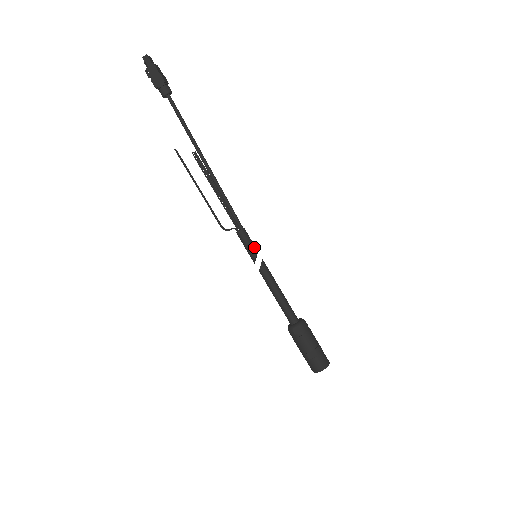
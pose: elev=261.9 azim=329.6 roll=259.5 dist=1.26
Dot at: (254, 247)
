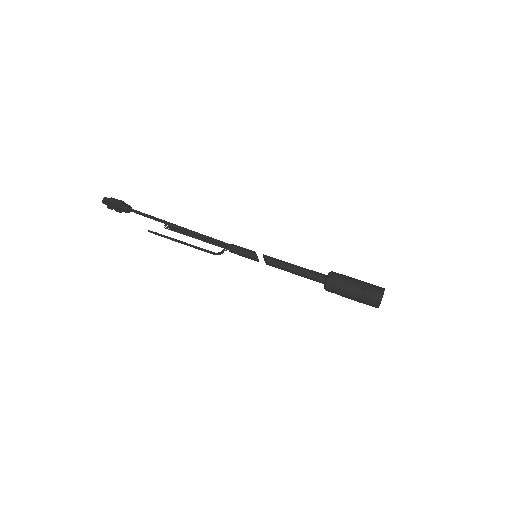
Dot at: (250, 250)
